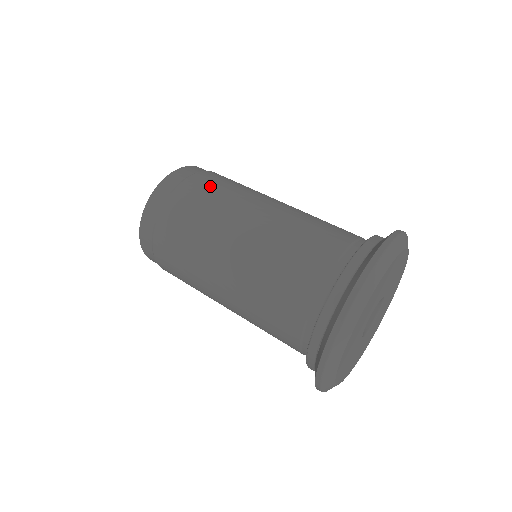
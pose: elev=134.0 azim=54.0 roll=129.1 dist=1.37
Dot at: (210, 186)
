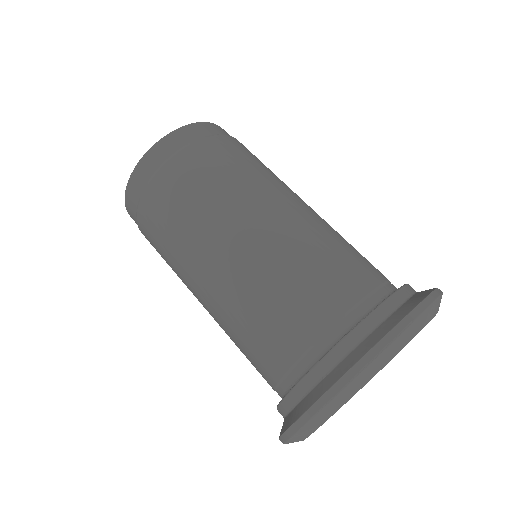
Dot at: (171, 204)
